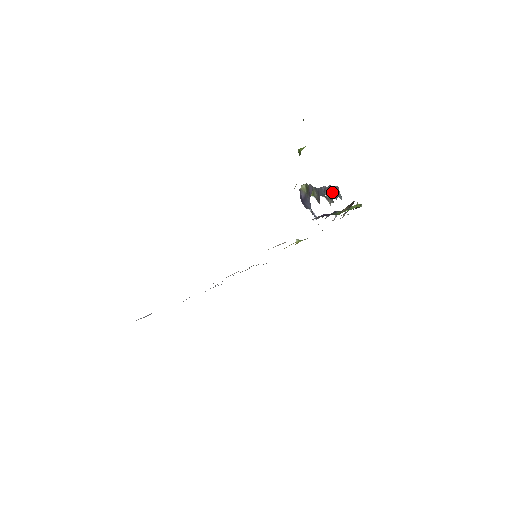
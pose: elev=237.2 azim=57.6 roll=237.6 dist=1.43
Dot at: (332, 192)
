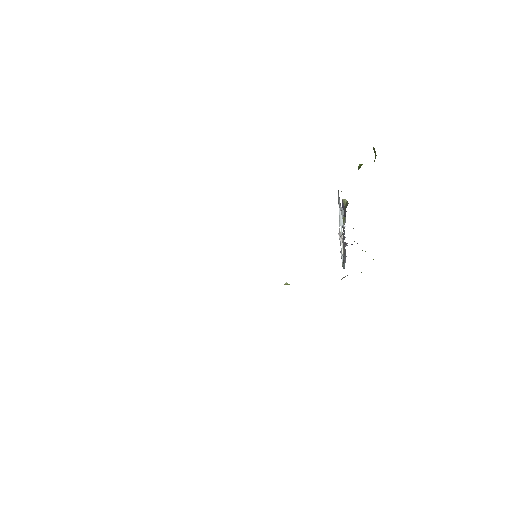
Dot at: (344, 251)
